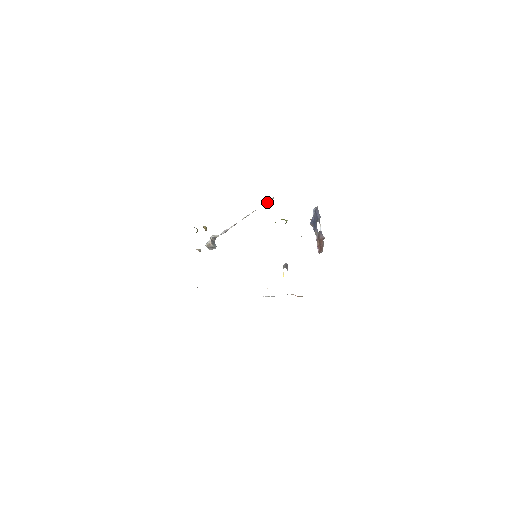
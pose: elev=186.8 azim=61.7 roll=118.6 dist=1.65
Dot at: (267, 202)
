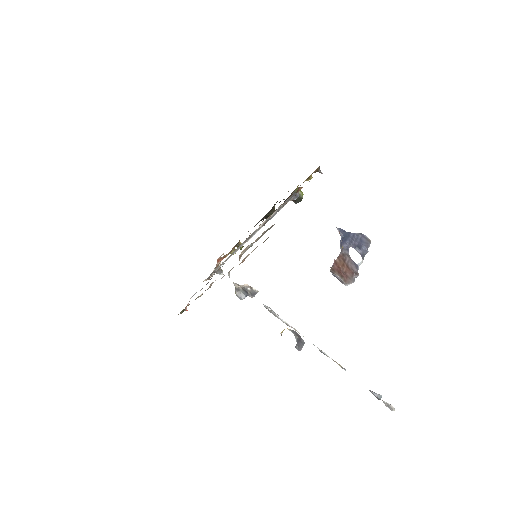
Dot at: (375, 393)
